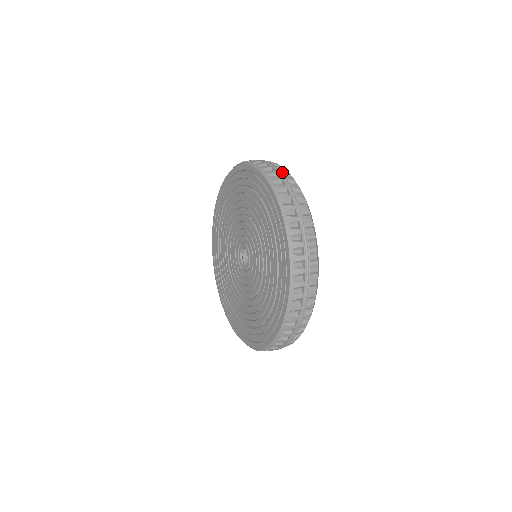
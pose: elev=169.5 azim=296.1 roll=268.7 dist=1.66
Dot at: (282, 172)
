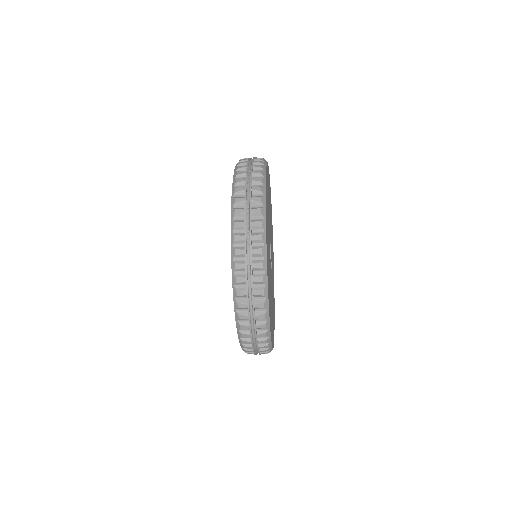
Dot at: (251, 200)
